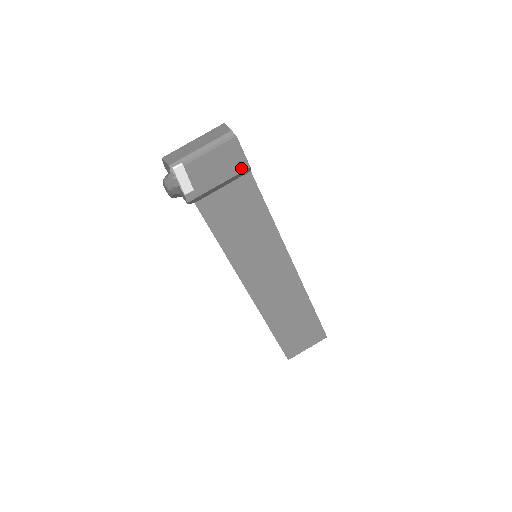
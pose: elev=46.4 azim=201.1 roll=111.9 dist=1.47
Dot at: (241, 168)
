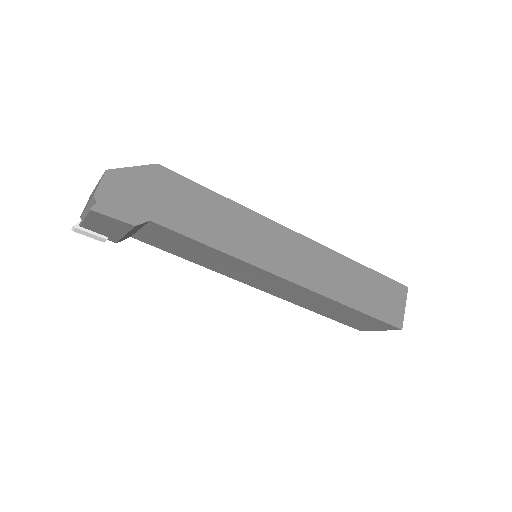
Dot at: (128, 226)
